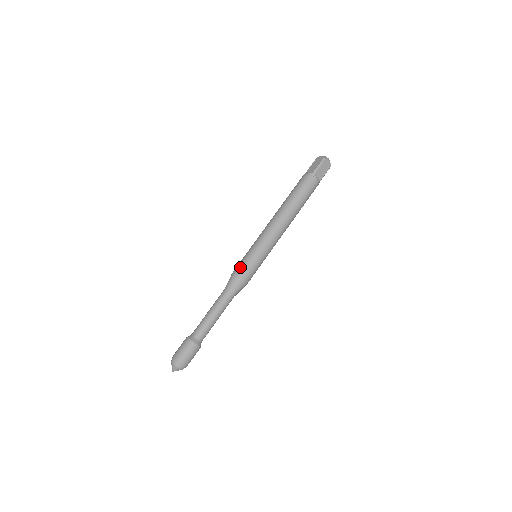
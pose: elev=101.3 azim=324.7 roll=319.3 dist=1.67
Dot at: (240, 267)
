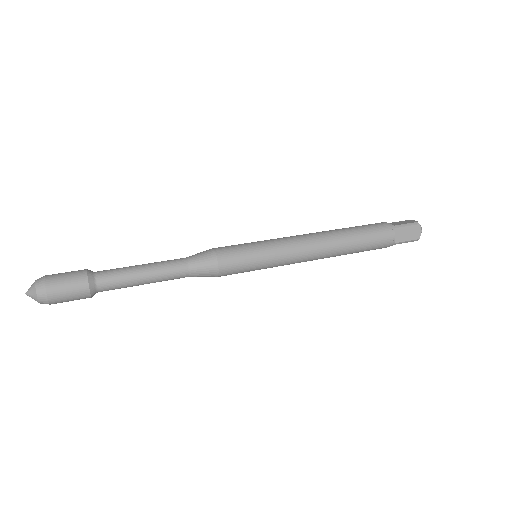
Dot at: (227, 247)
